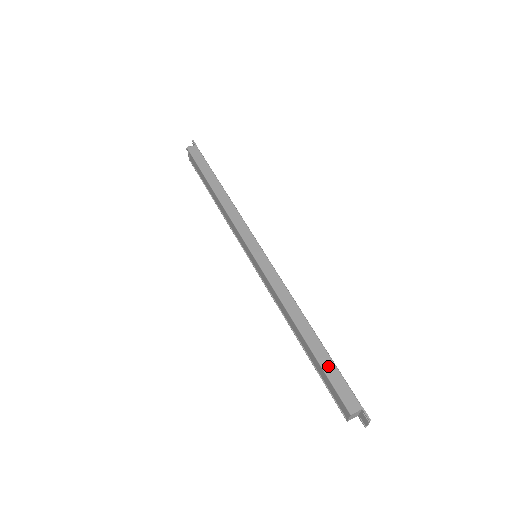
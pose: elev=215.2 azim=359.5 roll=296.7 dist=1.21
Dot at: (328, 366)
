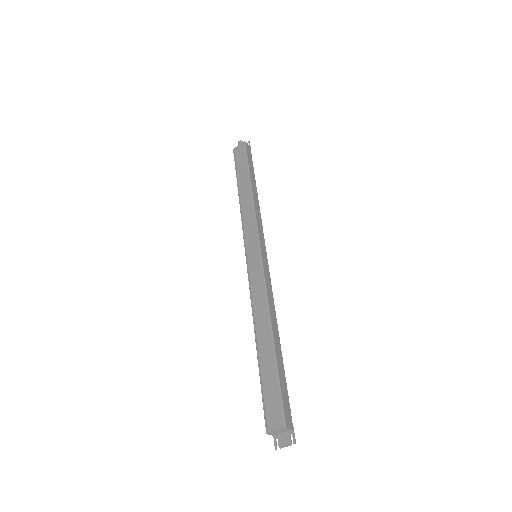
Dot at: (282, 377)
